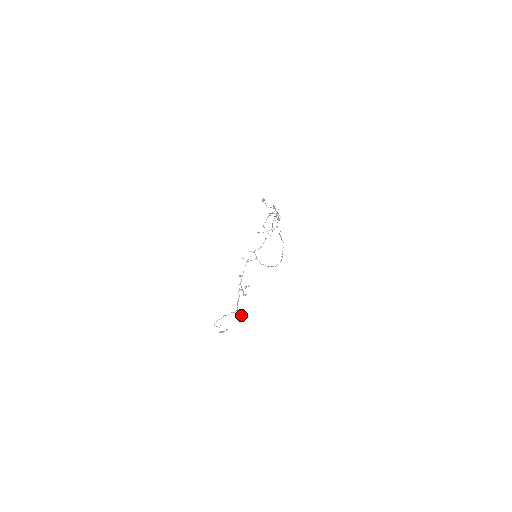
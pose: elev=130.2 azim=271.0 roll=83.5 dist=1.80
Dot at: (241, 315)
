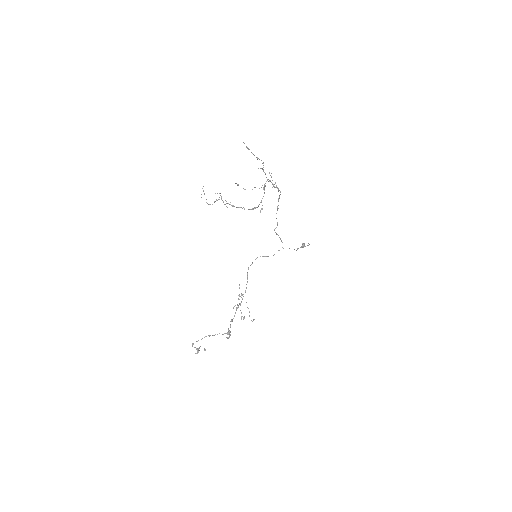
Dot at: occluded
